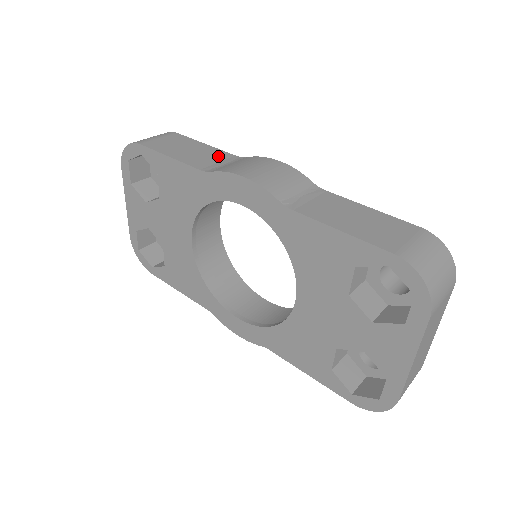
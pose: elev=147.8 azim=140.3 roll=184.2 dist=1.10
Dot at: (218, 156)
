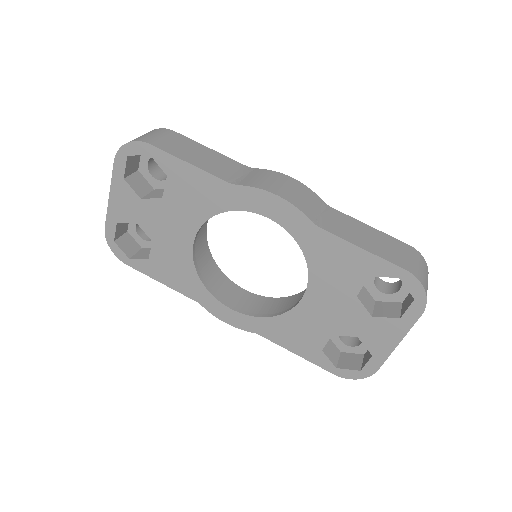
Dot at: (230, 165)
